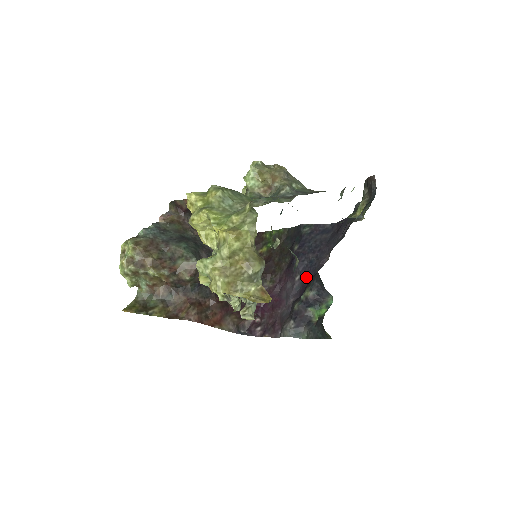
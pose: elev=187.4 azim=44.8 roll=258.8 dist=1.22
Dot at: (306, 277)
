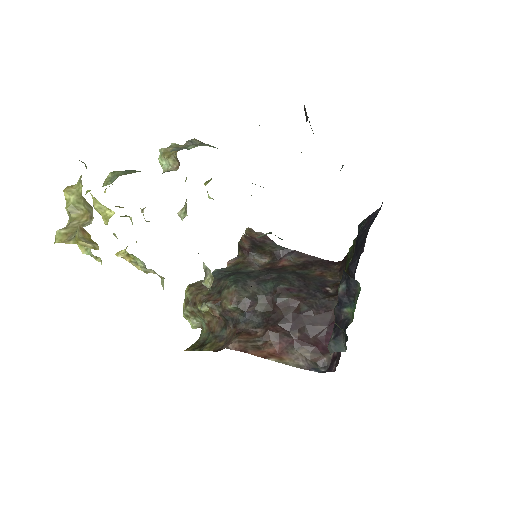
Dot at: (354, 277)
